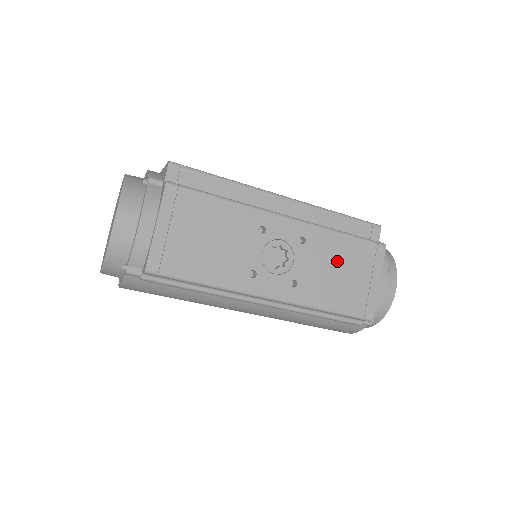
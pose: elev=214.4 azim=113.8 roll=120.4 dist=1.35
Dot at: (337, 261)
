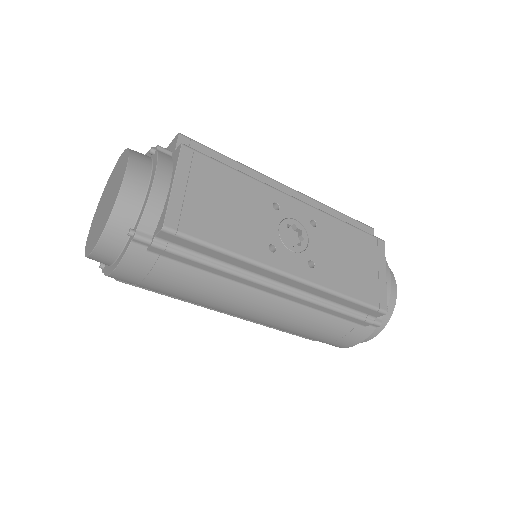
Dot at: (346, 248)
